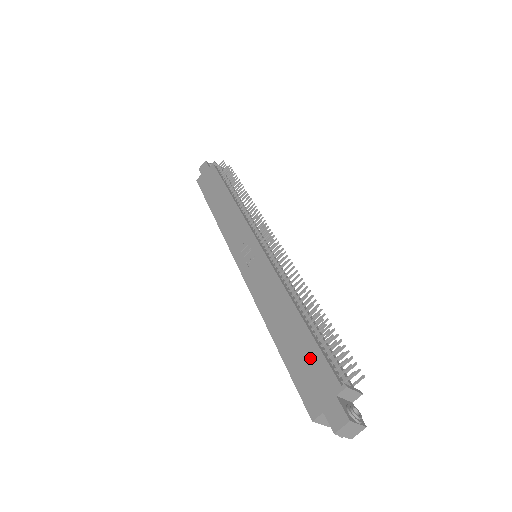
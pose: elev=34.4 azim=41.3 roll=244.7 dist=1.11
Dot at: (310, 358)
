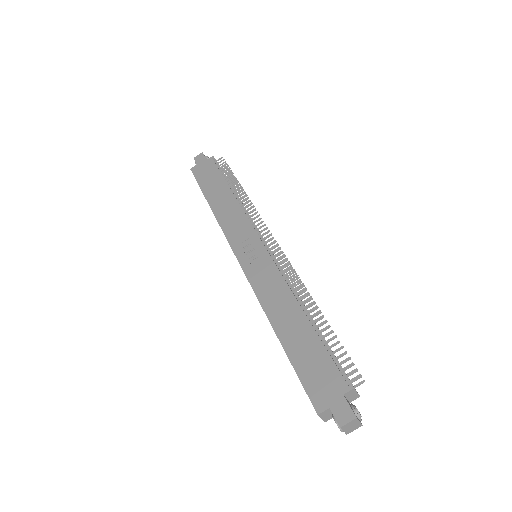
Dot at: (317, 358)
